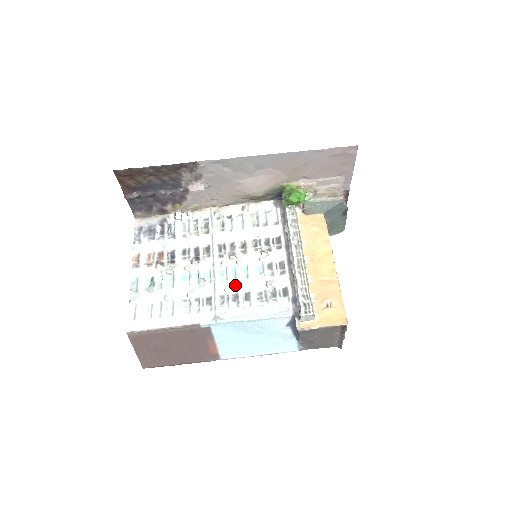
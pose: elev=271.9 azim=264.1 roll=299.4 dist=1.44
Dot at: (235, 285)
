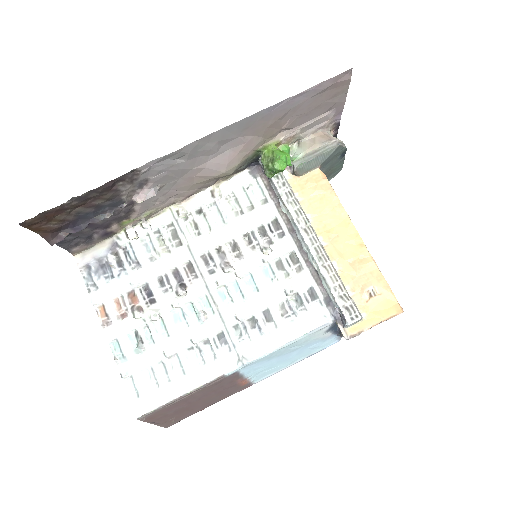
Dot at: (246, 306)
